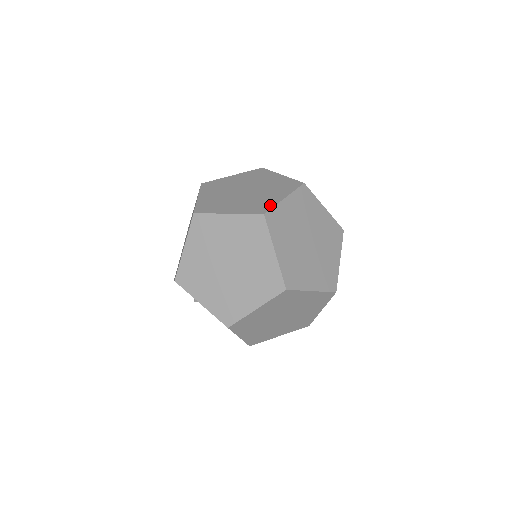
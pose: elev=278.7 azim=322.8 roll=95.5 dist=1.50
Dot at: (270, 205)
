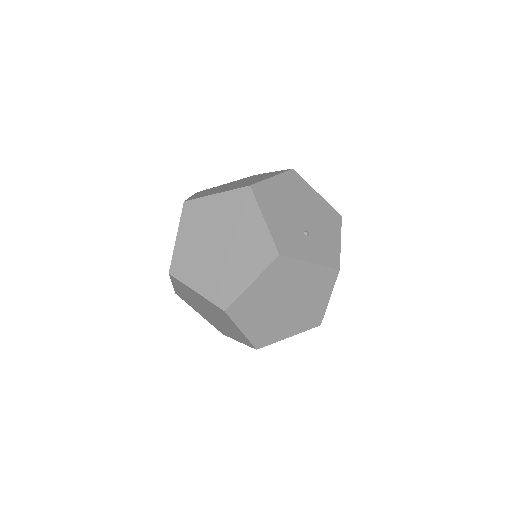
Dot at: (201, 196)
